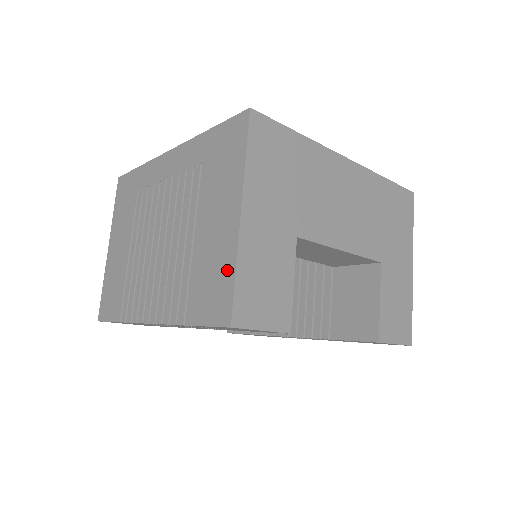
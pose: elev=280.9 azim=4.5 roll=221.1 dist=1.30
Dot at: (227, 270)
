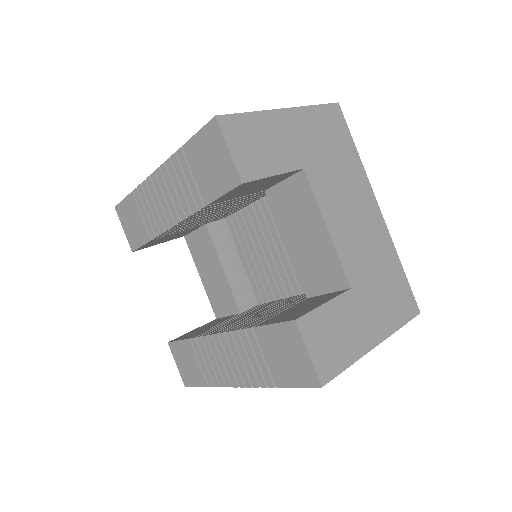
Dot at: occluded
